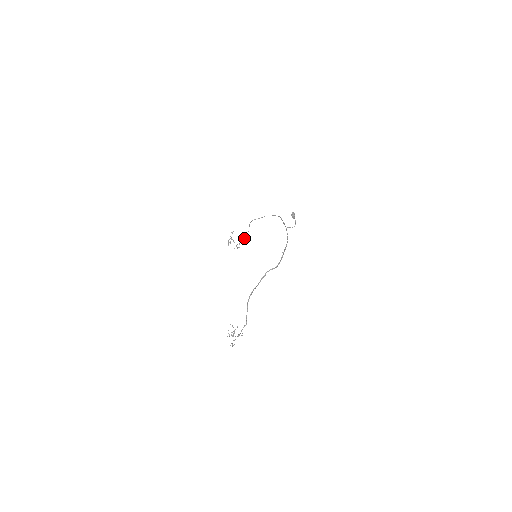
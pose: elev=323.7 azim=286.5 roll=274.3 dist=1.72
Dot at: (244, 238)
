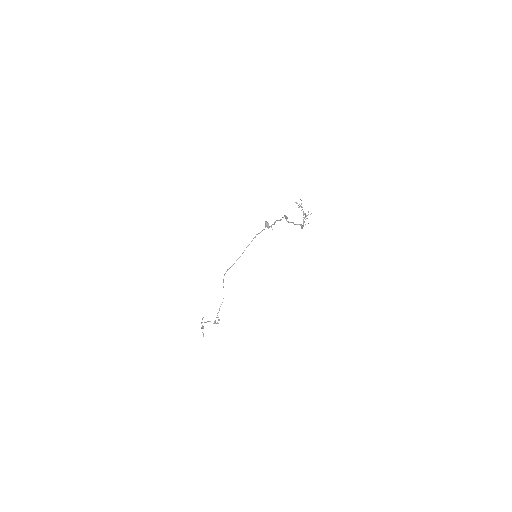
Dot at: (222, 302)
